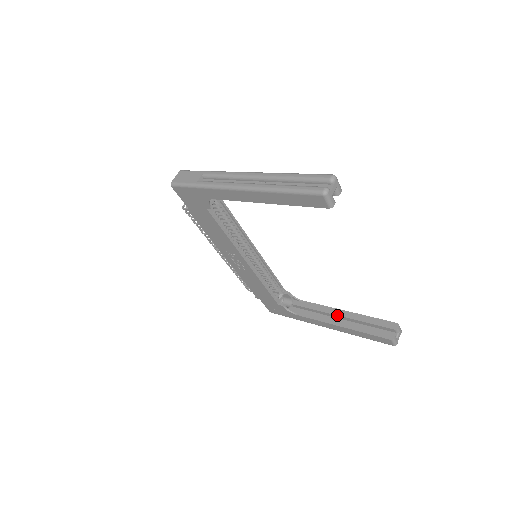
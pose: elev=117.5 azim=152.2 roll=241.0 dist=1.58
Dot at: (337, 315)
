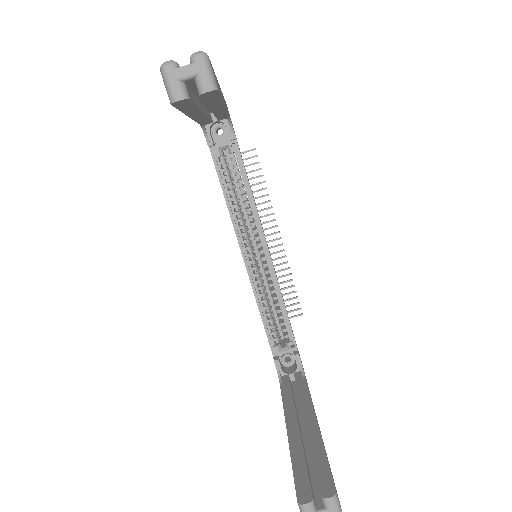
Dot at: (304, 418)
